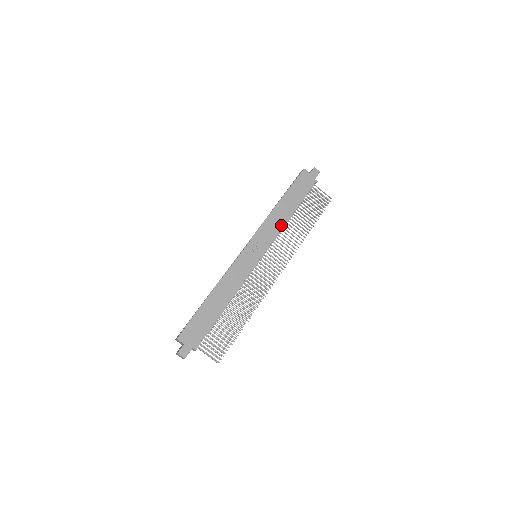
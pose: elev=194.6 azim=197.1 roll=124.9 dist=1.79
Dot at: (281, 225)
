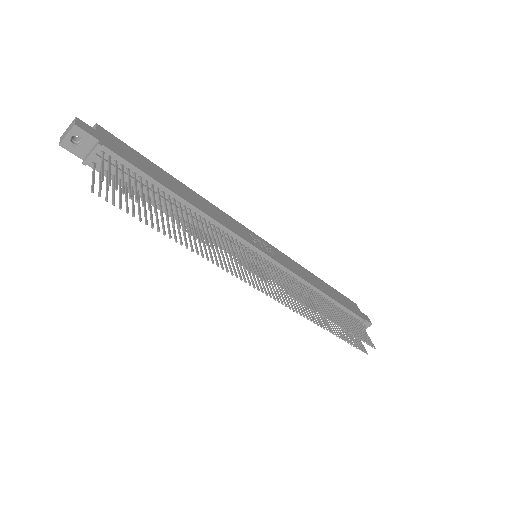
Dot at: (307, 280)
